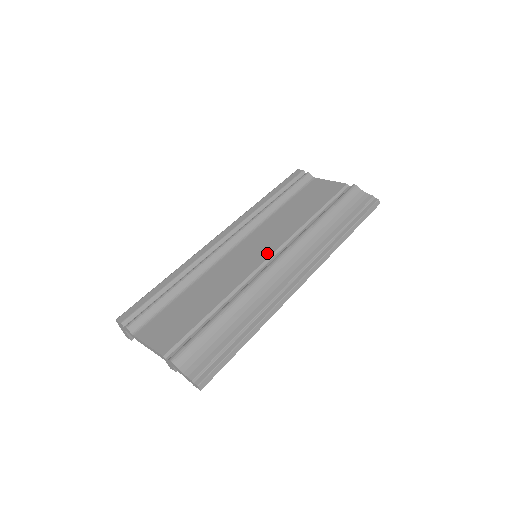
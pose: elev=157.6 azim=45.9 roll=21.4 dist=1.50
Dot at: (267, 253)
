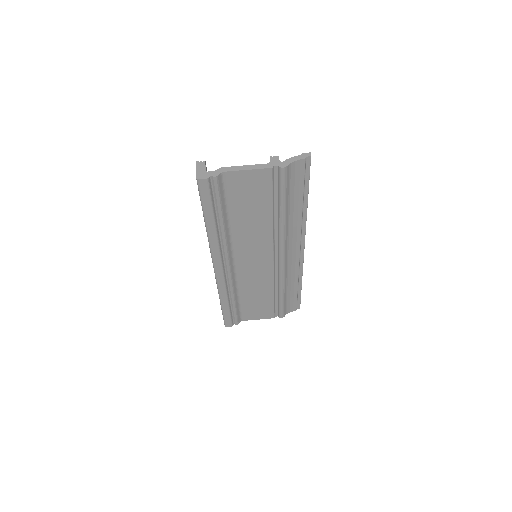
Dot at: (269, 258)
